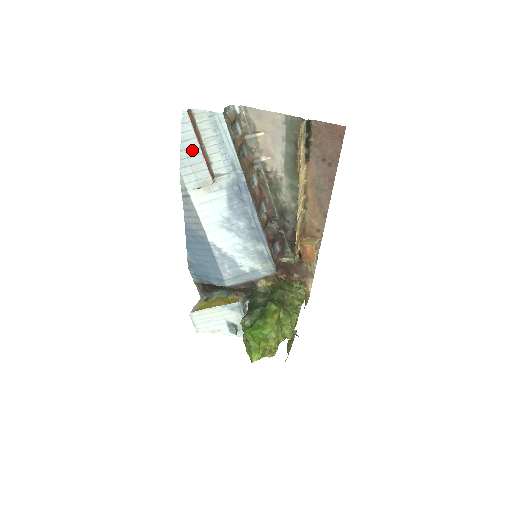
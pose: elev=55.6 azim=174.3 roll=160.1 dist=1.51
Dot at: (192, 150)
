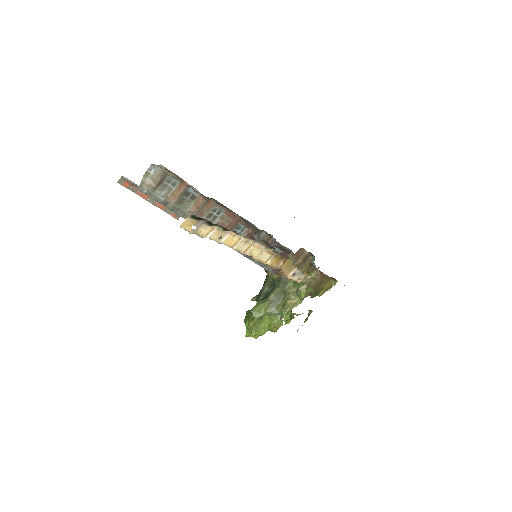
Dot at: occluded
